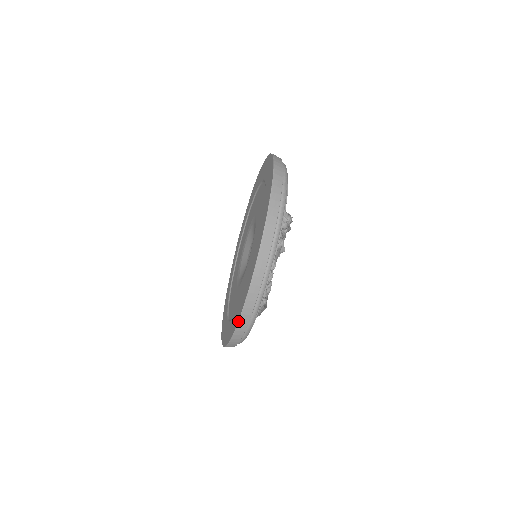
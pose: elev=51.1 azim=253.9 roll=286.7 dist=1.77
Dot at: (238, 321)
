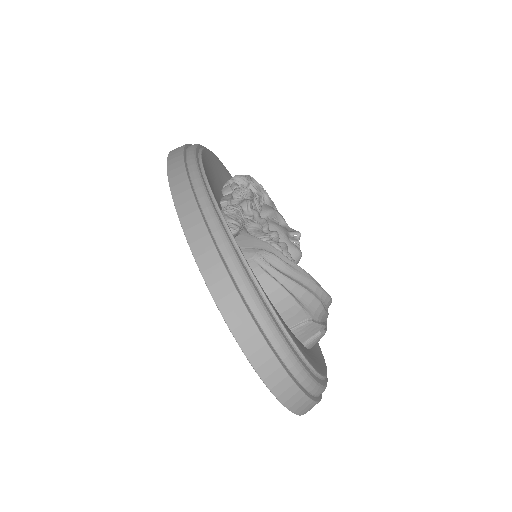
Dot at: occluded
